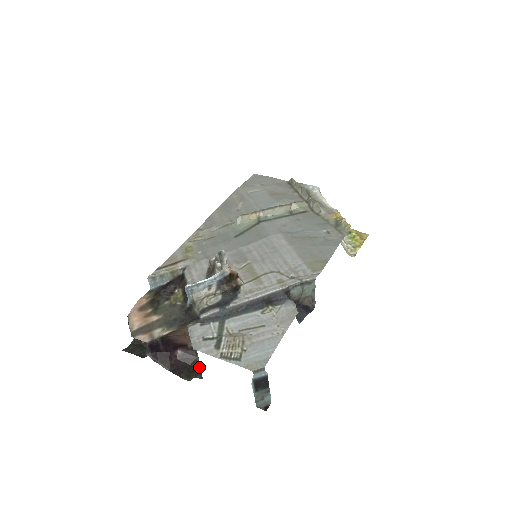
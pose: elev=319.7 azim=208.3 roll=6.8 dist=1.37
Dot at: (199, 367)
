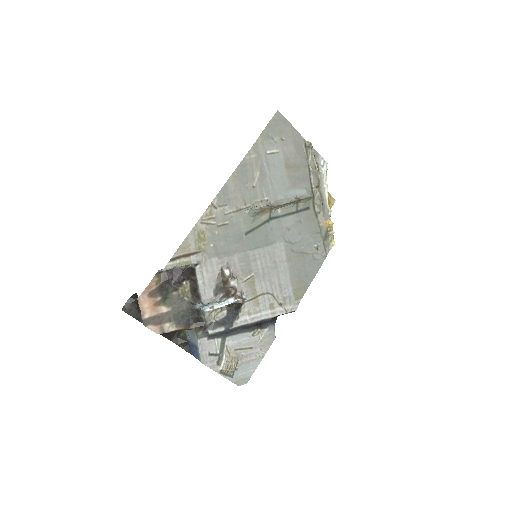
Dot at: (194, 355)
